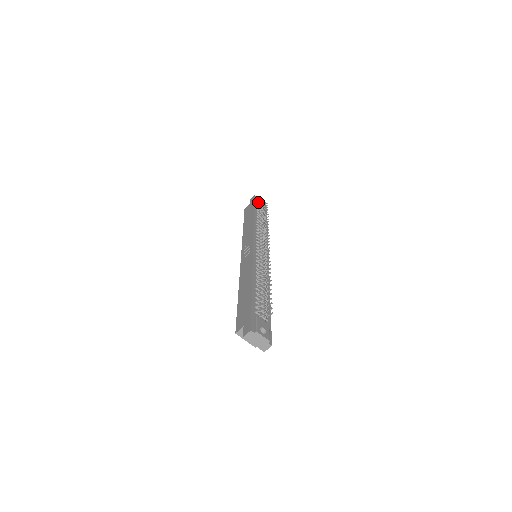
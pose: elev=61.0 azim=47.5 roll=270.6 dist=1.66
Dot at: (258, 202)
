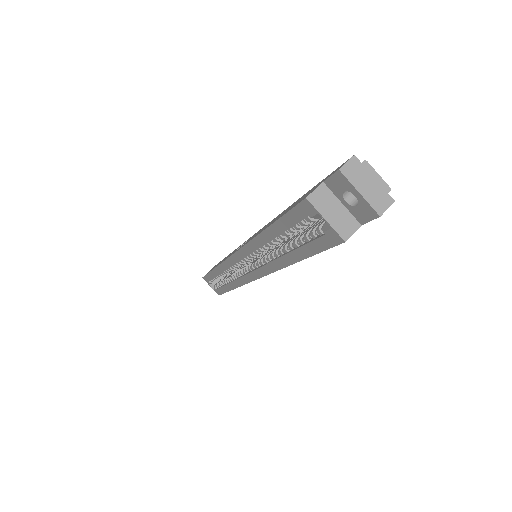
Dot at: occluded
